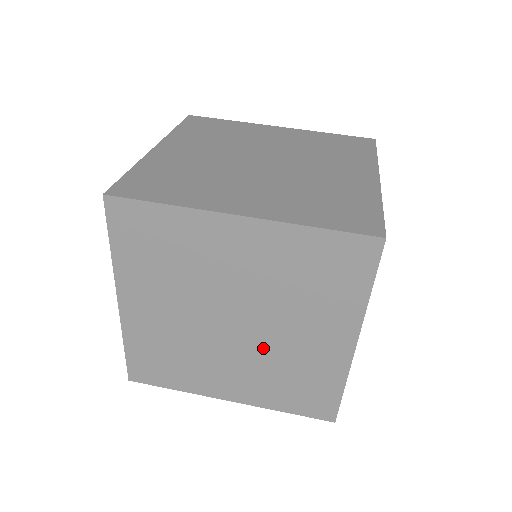
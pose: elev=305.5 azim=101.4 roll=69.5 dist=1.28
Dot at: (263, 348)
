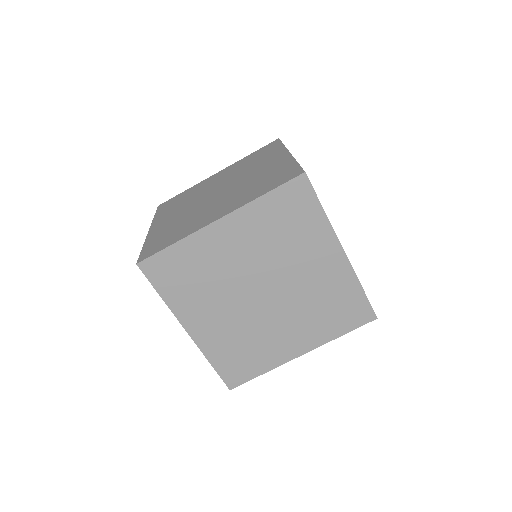
Dot at: (293, 297)
